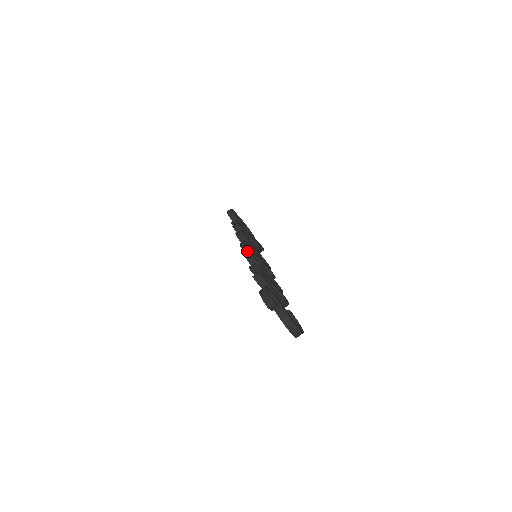
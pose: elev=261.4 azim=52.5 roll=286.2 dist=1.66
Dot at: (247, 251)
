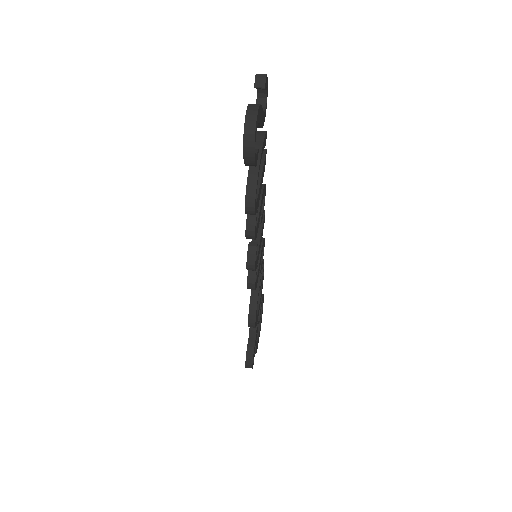
Dot at: occluded
